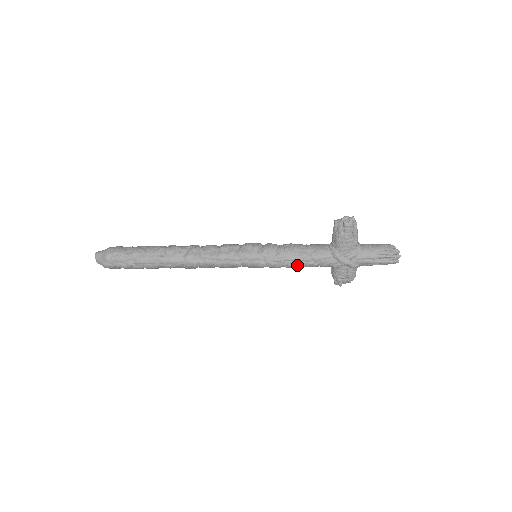
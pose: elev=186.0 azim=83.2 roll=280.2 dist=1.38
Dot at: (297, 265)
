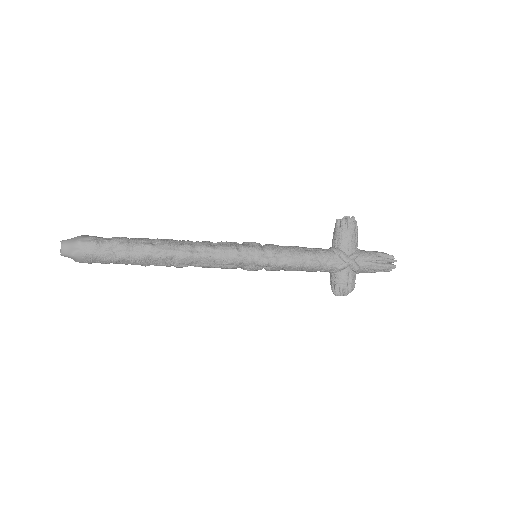
Dot at: (301, 263)
